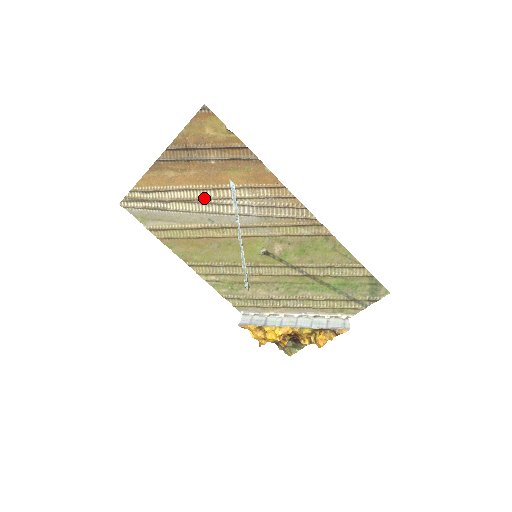
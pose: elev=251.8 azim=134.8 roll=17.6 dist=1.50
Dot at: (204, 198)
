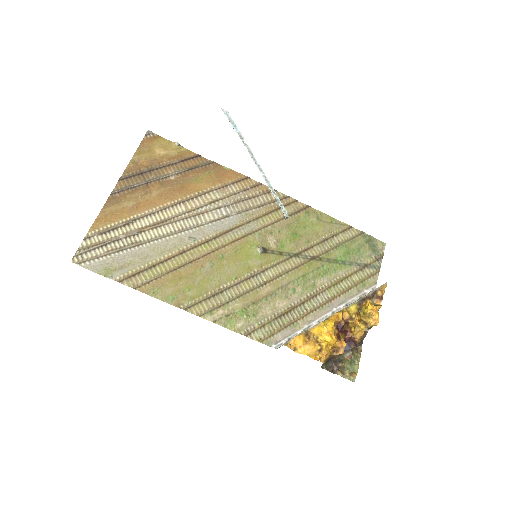
Dot at: (176, 215)
